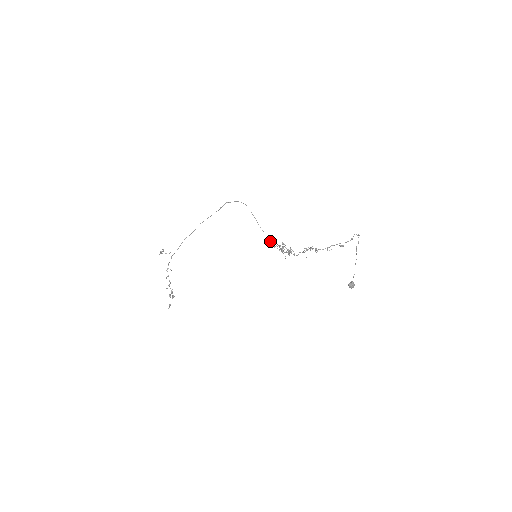
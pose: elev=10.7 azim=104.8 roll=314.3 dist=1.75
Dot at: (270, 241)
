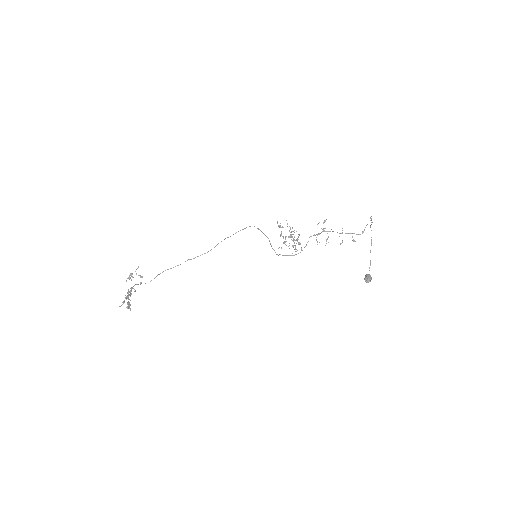
Dot at: (273, 249)
